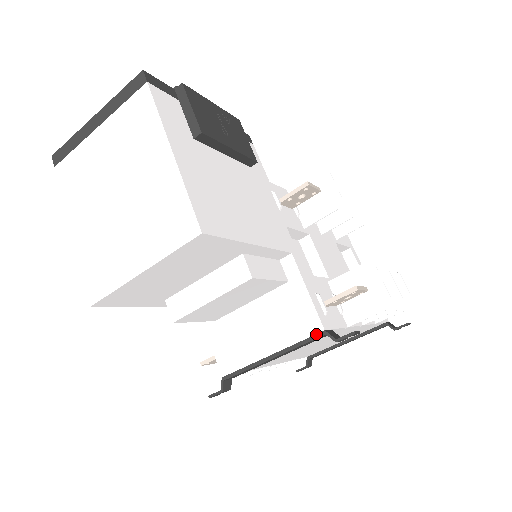
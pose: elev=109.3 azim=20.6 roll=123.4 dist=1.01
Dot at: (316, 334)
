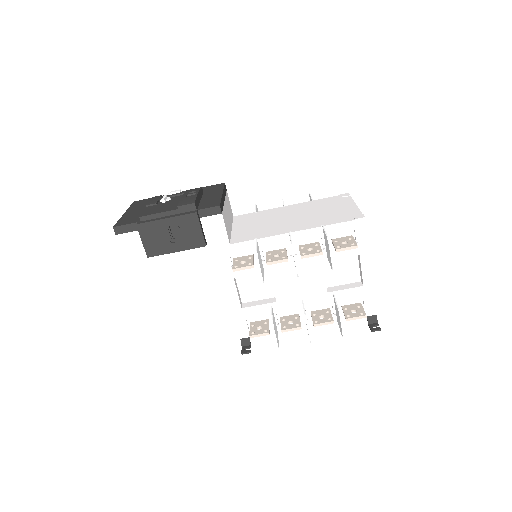
Dot at: occluded
